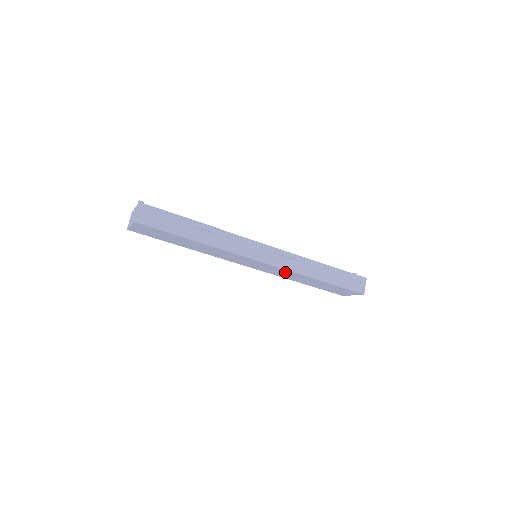
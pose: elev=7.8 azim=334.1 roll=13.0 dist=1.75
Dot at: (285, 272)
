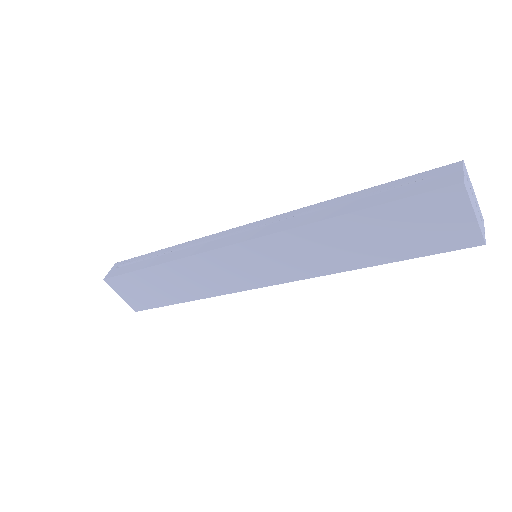
Dot at: (291, 246)
